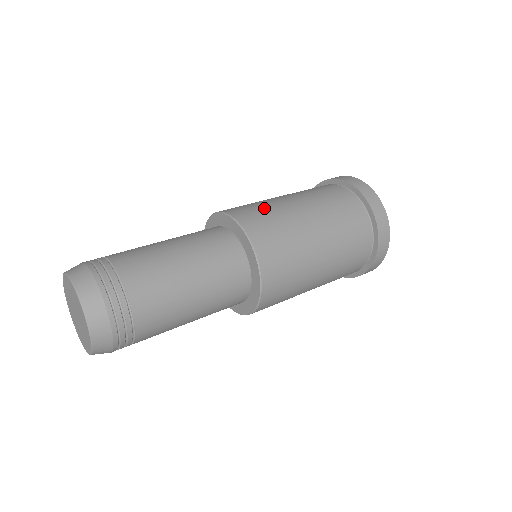
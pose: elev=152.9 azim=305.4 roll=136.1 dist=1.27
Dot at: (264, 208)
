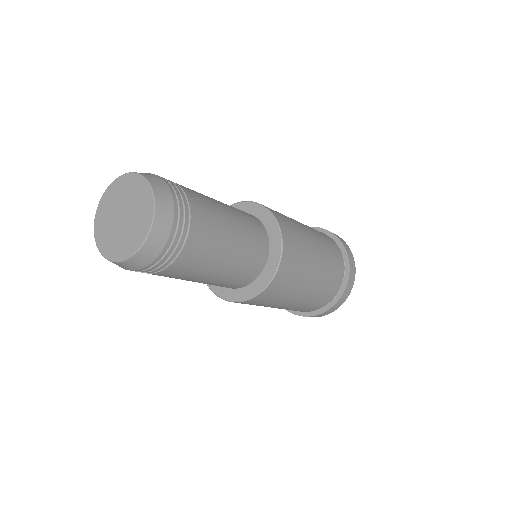
Dot at: (287, 217)
